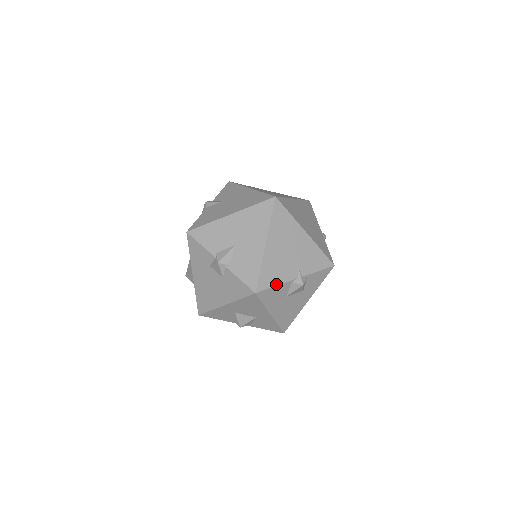
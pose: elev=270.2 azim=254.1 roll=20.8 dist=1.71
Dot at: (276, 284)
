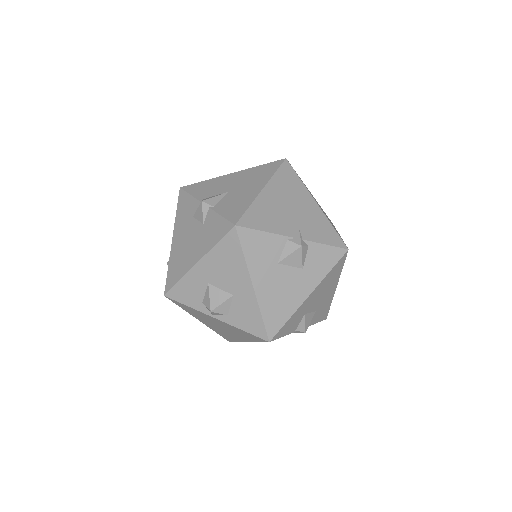
Dot at: (265, 230)
